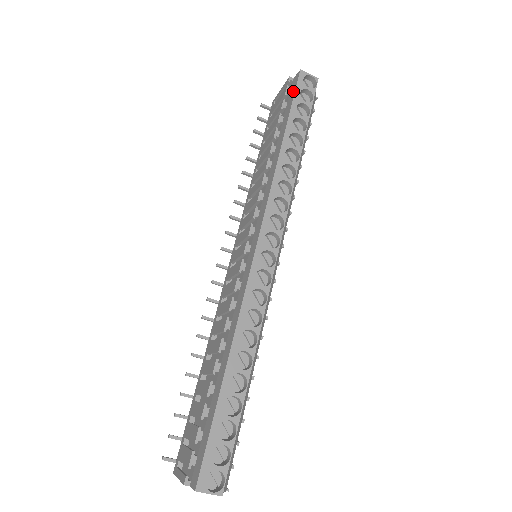
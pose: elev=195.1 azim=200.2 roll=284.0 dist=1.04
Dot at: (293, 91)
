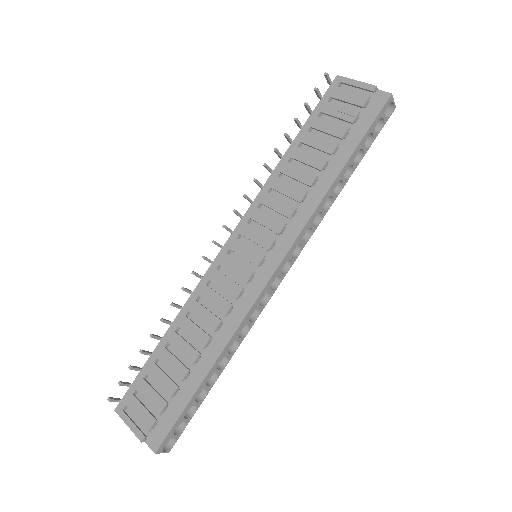
Dot at: (373, 114)
